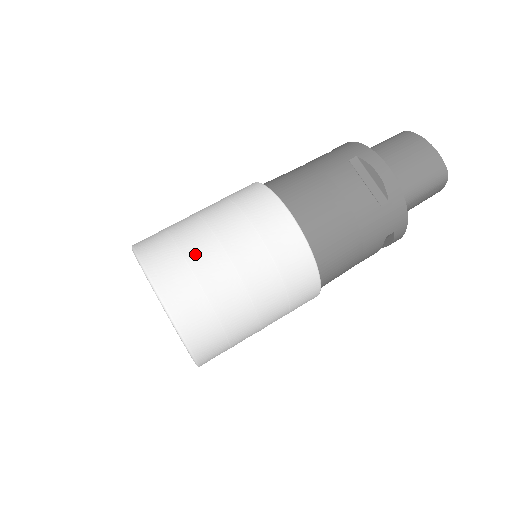
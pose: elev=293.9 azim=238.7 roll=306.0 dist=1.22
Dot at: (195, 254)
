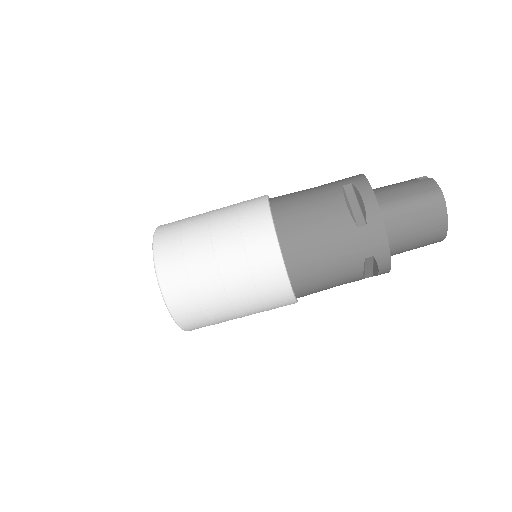
Dot at: (214, 315)
